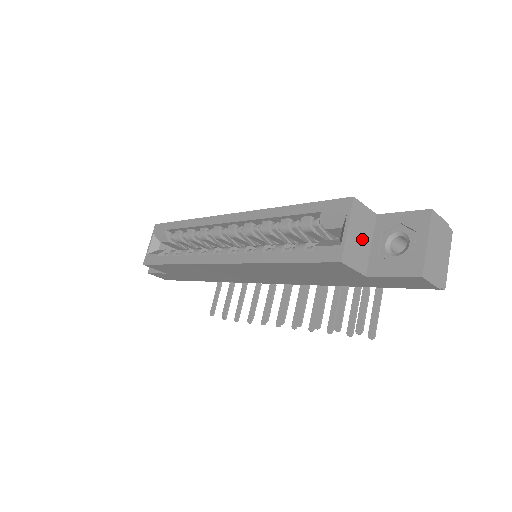
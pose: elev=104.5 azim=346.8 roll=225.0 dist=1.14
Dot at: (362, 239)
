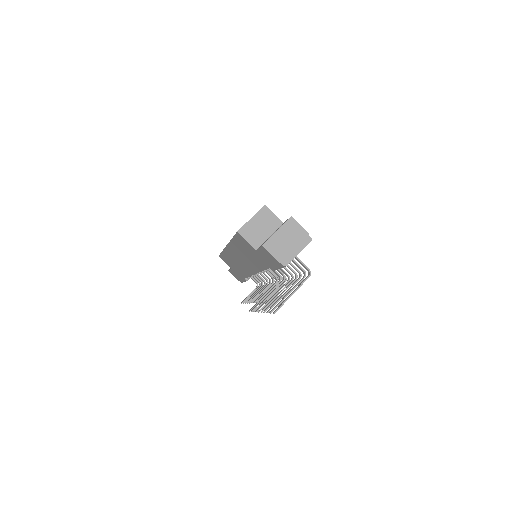
Dot at: (262, 229)
